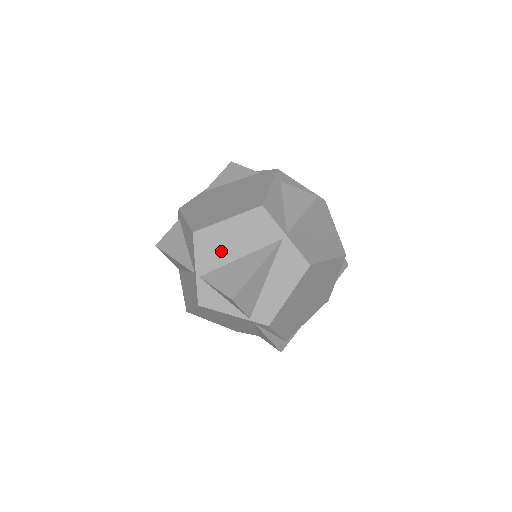
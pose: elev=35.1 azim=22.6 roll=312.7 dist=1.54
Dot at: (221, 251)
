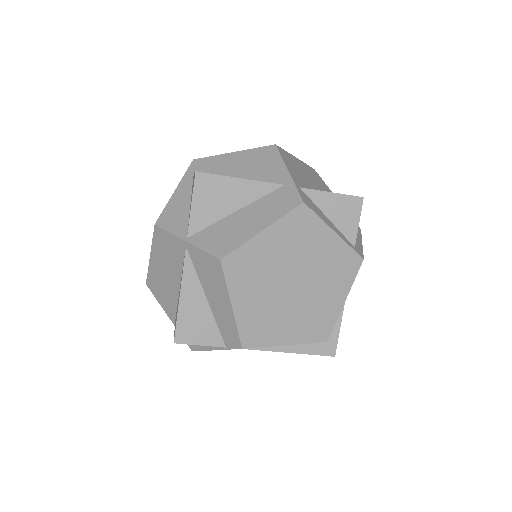
Dot at: (167, 290)
